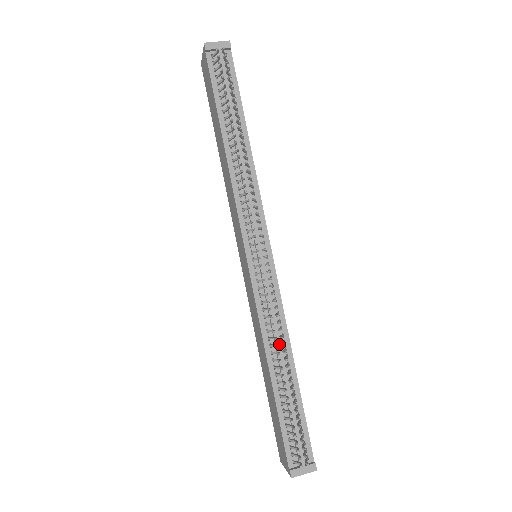
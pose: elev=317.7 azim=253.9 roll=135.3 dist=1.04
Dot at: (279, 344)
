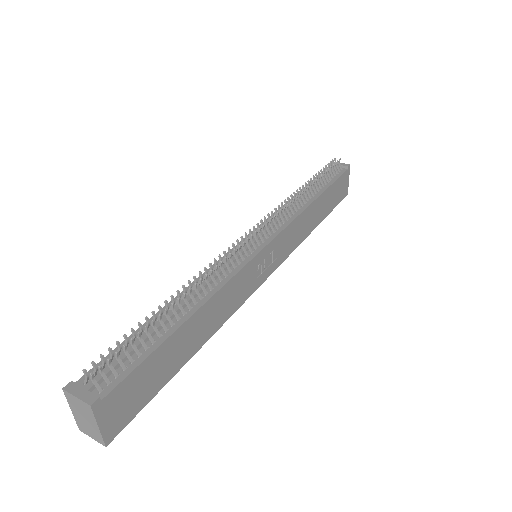
Dot at: (200, 288)
